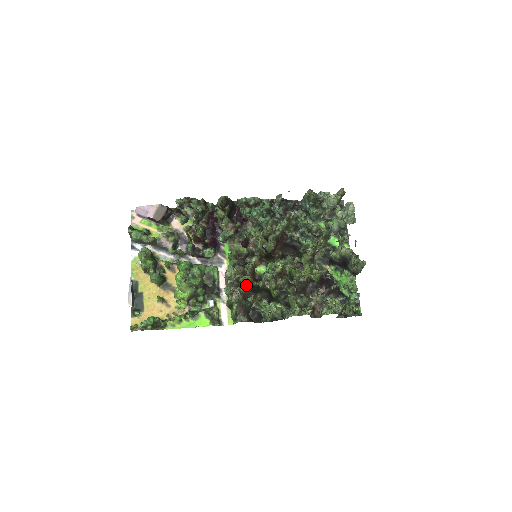
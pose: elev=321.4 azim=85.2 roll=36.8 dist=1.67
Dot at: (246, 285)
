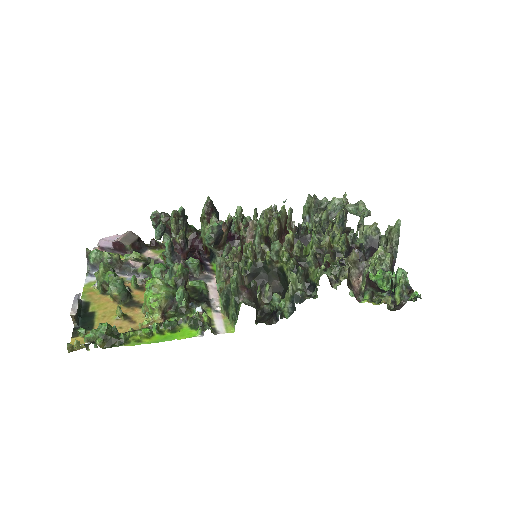
Dot at: (247, 267)
